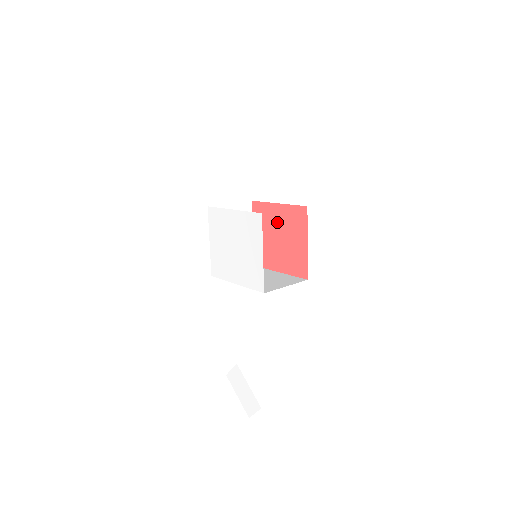
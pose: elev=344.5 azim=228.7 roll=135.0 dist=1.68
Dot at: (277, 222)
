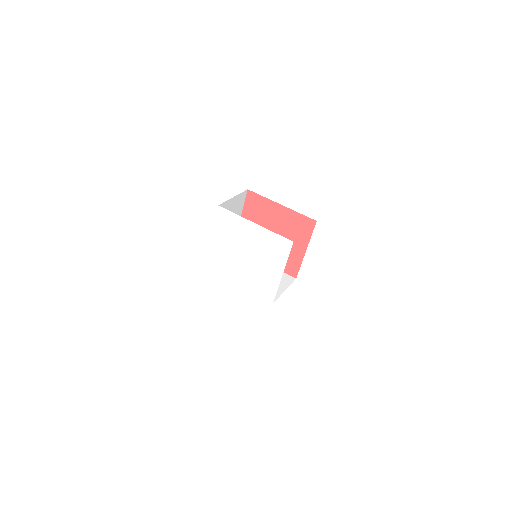
Dot at: (275, 221)
